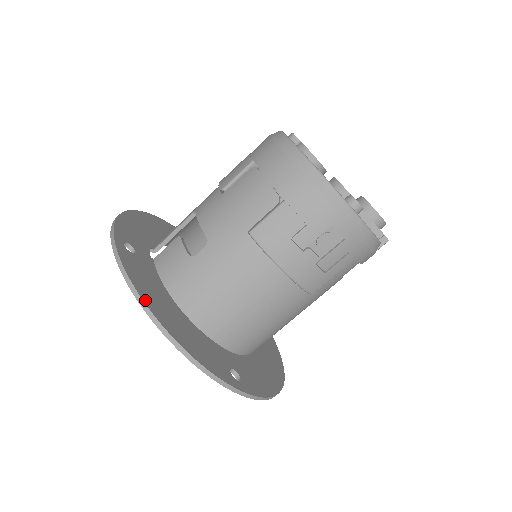
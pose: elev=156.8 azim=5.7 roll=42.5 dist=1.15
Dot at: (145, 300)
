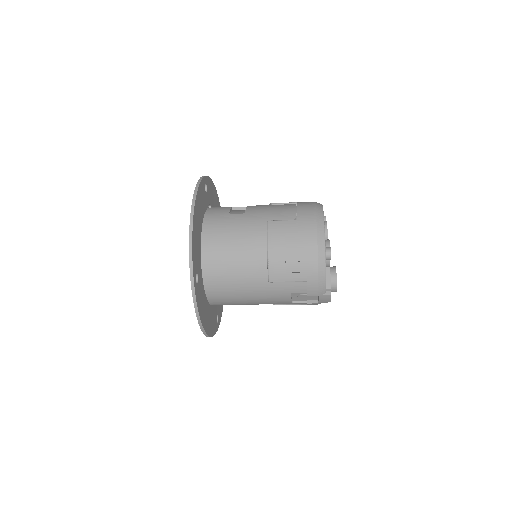
Dot at: (196, 200)
